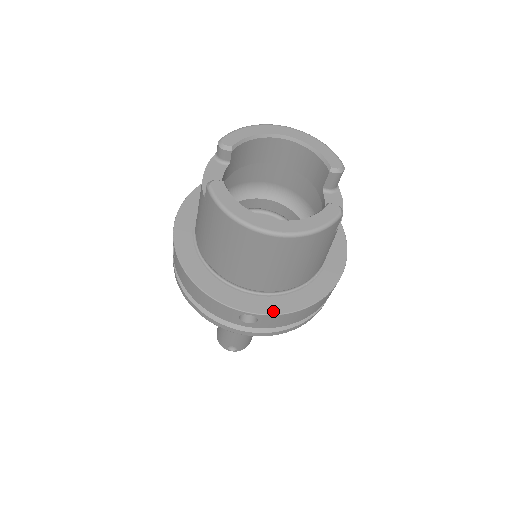
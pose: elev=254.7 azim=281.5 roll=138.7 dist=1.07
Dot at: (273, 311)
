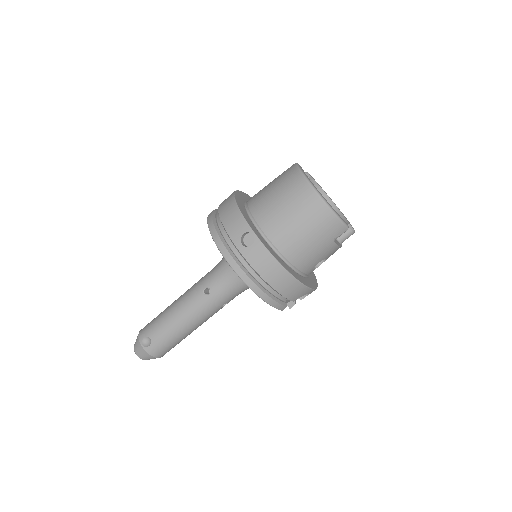
Dot at: (266, 246)
